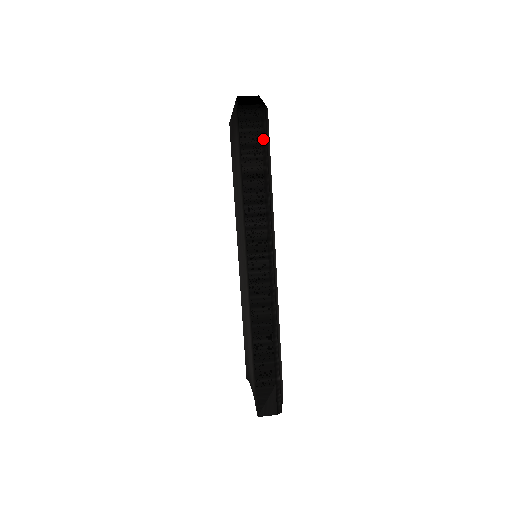
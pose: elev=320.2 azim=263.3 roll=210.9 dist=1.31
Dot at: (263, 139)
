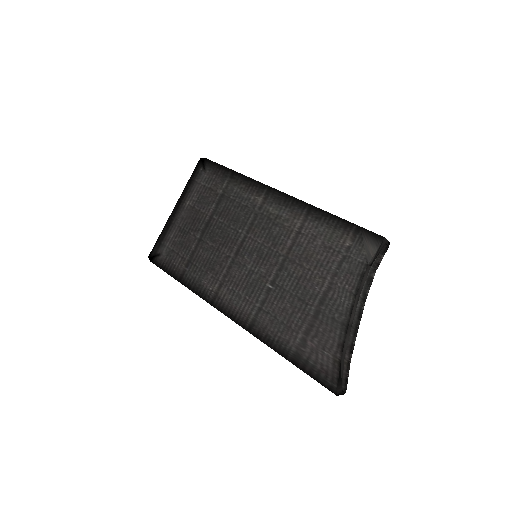
Dot at: occluded
